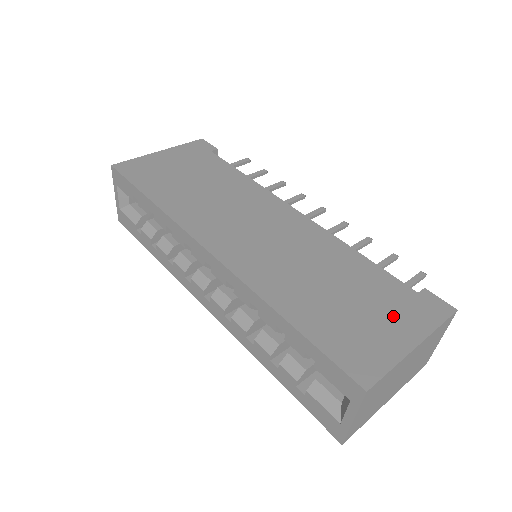
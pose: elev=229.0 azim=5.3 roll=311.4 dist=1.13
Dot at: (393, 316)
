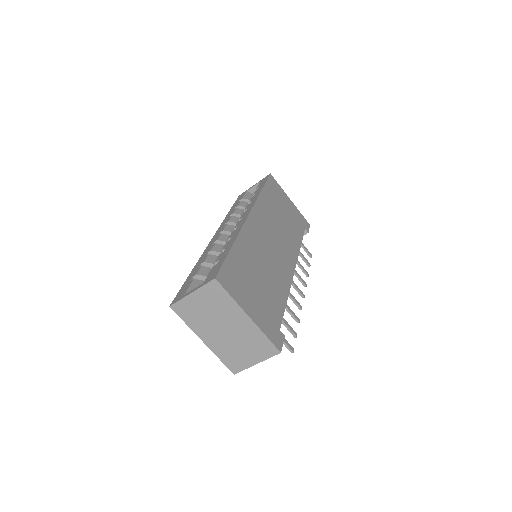
Dot at: (260, 308)
